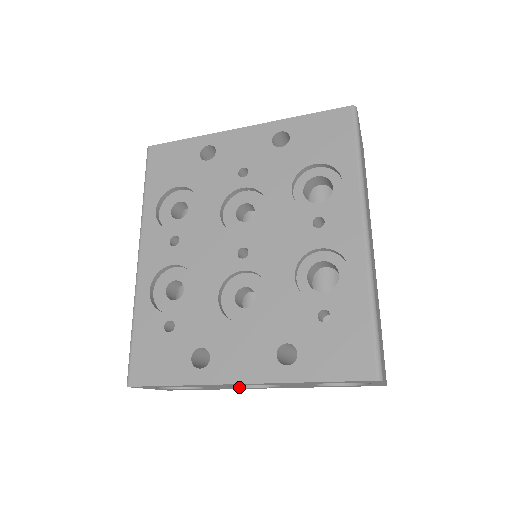
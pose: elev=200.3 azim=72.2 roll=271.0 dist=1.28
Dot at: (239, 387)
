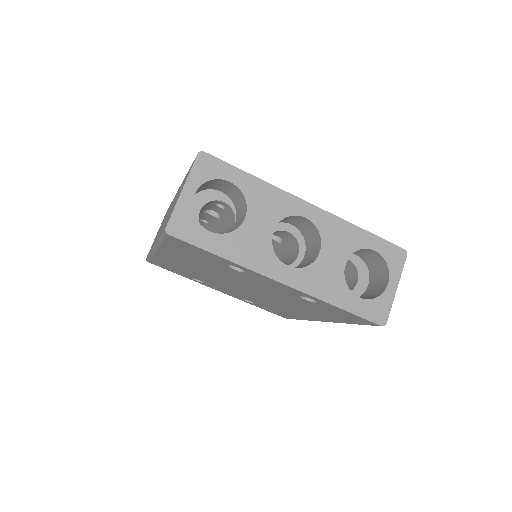
Dot at: occluded
